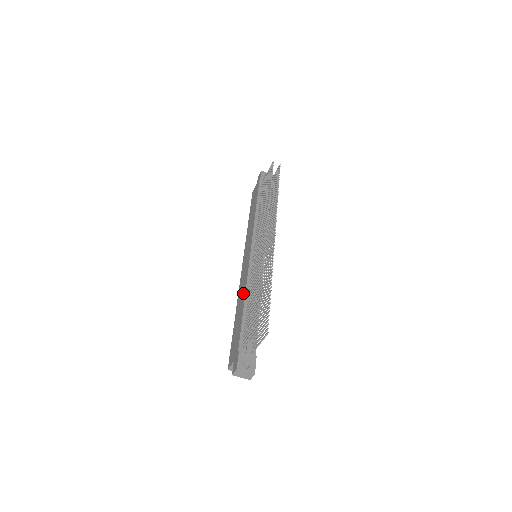
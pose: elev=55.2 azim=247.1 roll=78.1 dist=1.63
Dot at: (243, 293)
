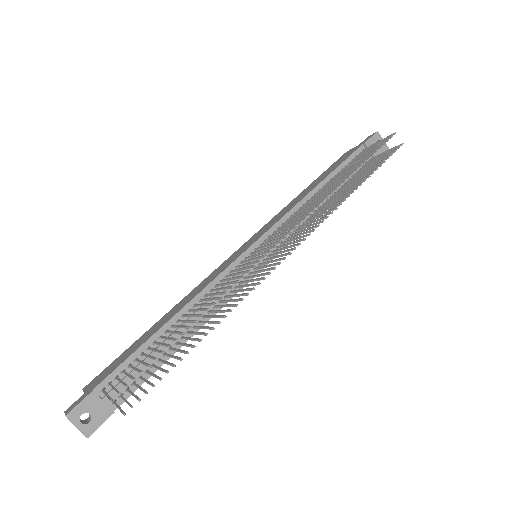
Dot at: (186, 301)
